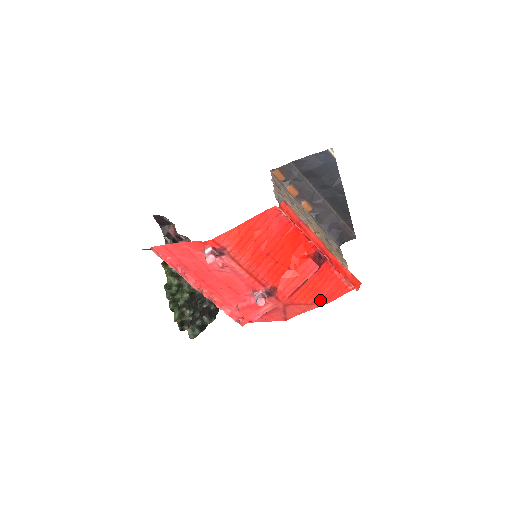
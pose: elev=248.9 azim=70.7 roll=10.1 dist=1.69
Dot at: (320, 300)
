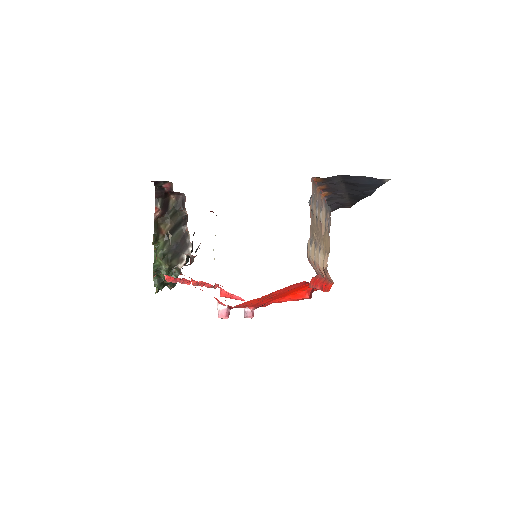
Dot at: occluded
